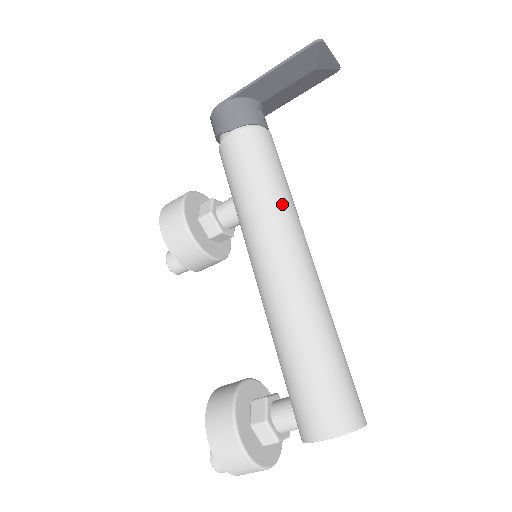
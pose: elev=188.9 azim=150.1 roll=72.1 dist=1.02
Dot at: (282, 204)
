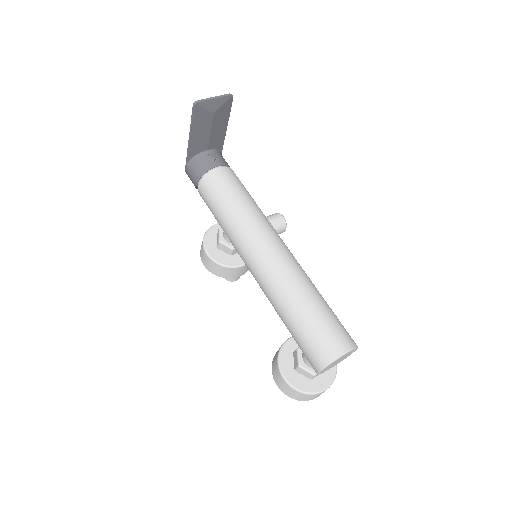
Dot at: (241, 221)
